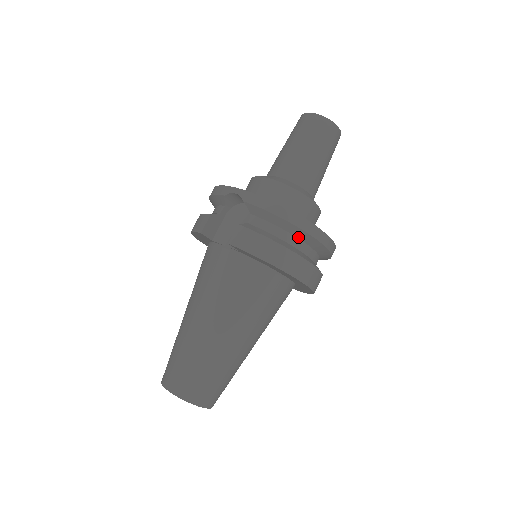
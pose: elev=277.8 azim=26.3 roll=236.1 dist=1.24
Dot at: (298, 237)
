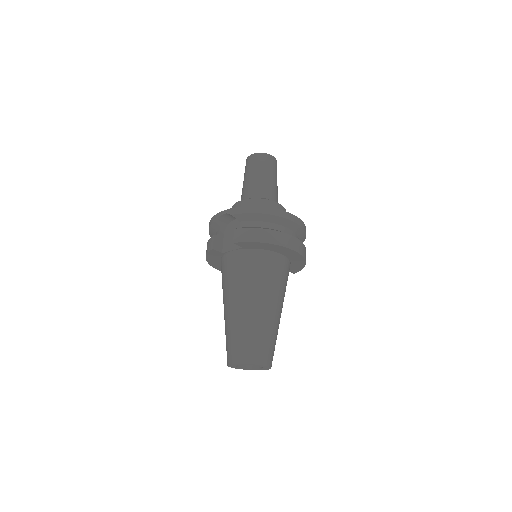
Dot at: (276, 223)
